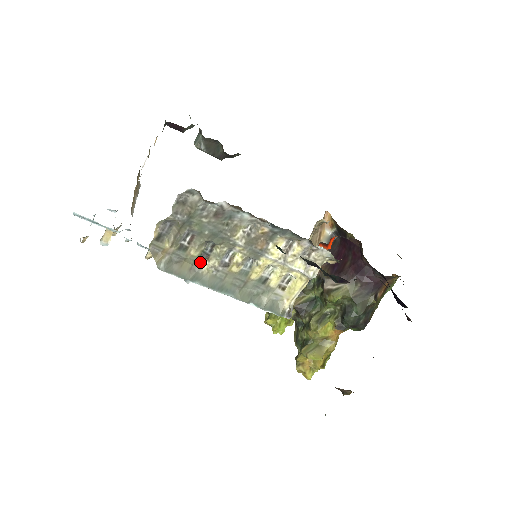
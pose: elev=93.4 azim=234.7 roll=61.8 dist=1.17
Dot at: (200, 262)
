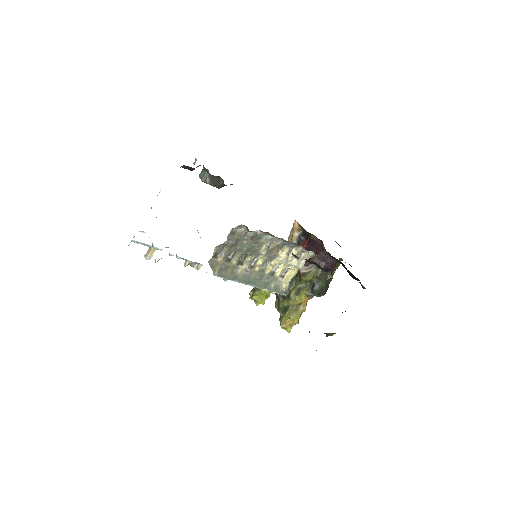
Dot at: (237, 267)
